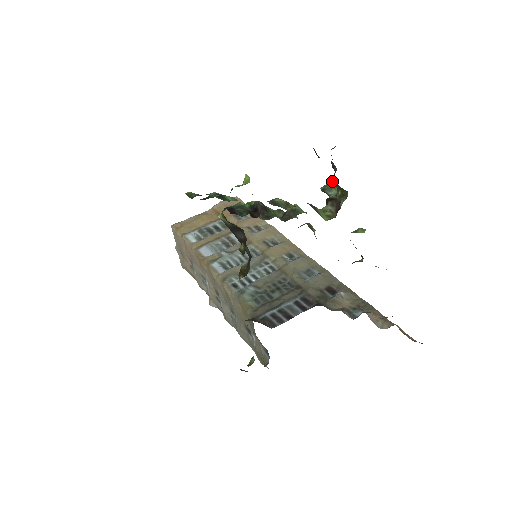
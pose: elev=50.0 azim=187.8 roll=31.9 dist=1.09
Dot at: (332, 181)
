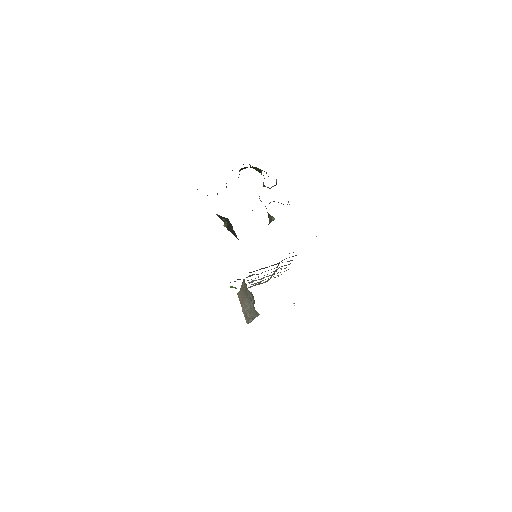
Dot at: occluded
